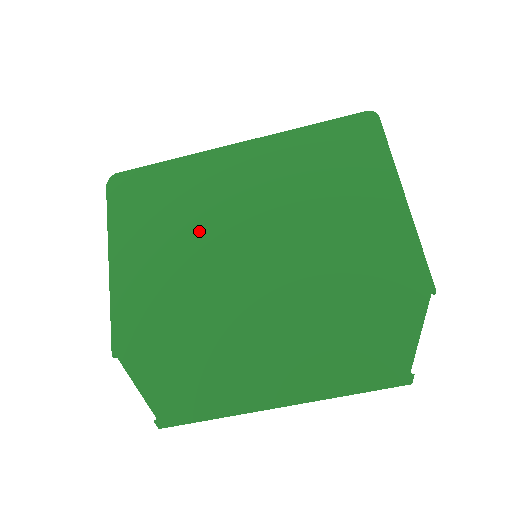
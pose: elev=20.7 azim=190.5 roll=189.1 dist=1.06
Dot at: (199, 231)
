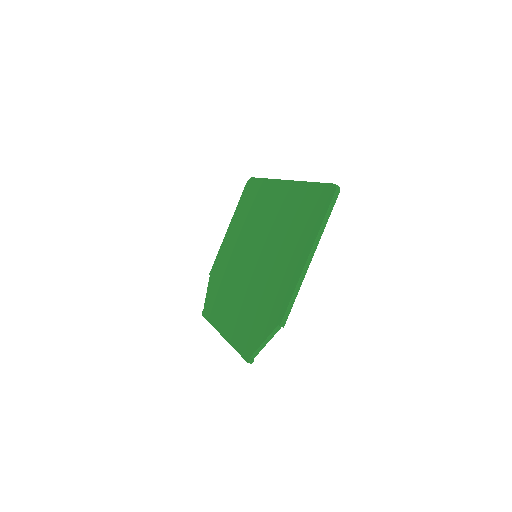
Dot at: (250, 229)
